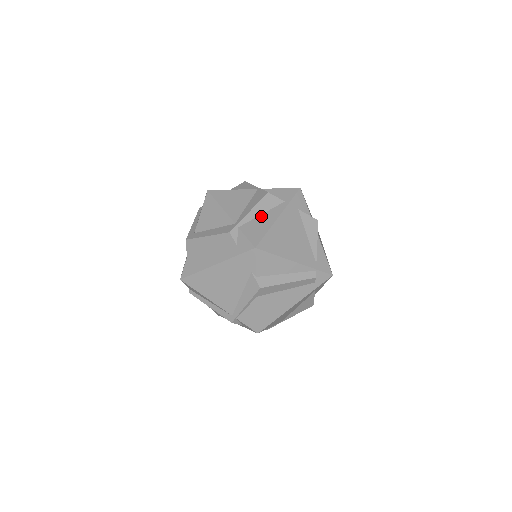
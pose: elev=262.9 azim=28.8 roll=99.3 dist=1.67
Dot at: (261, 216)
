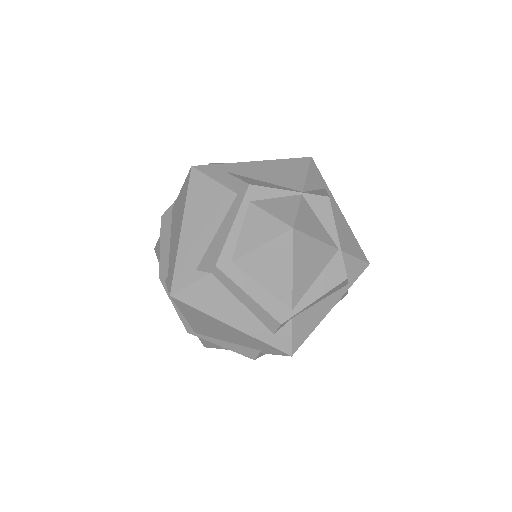
Dot at: (319, 304)
